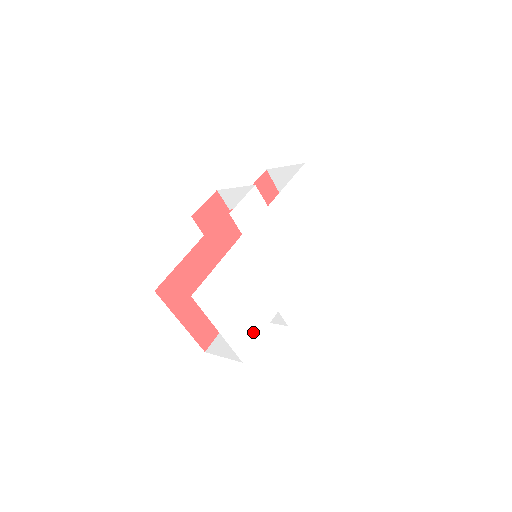
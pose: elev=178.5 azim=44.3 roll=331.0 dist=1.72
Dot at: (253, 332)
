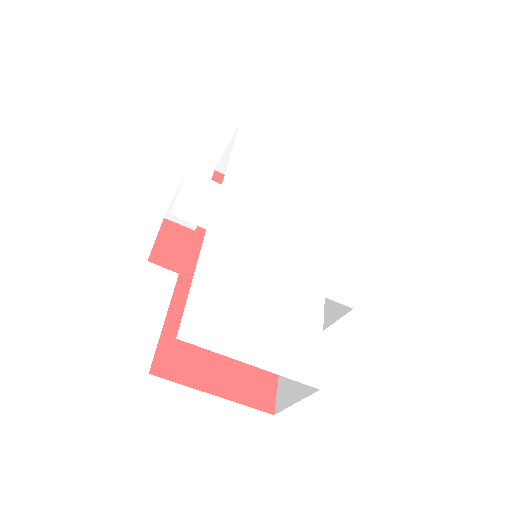
Dot at: (307, 341)
